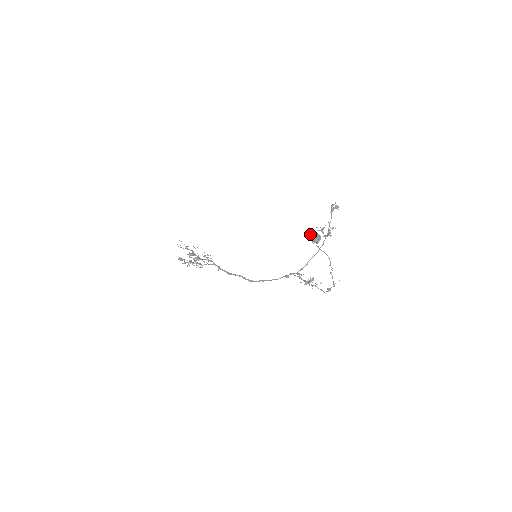
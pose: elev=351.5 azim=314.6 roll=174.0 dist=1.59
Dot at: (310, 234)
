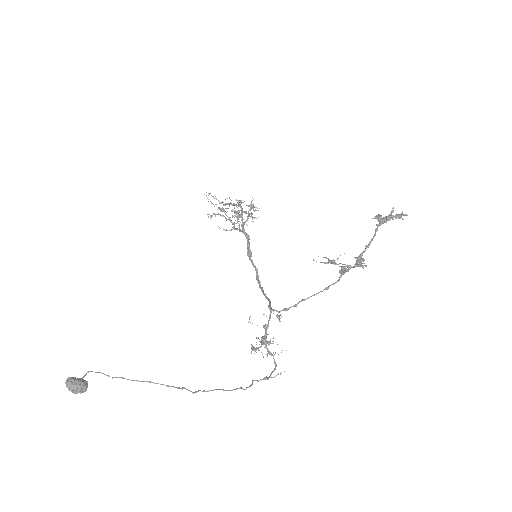
Dot at: (68, 379)
